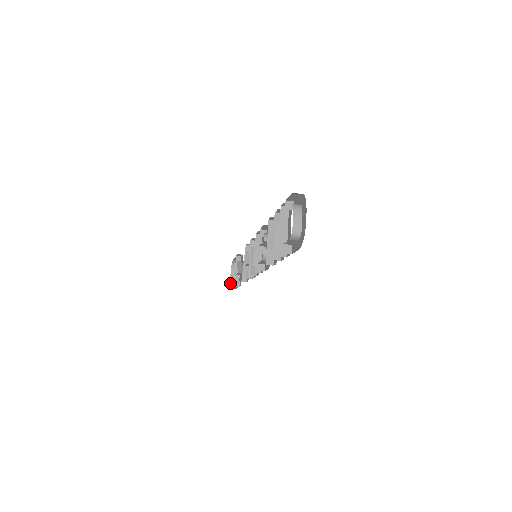
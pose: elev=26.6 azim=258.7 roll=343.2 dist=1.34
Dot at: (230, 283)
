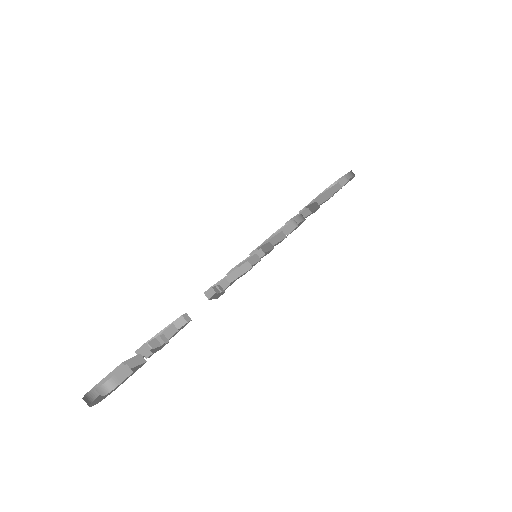
Dot at: occluded
